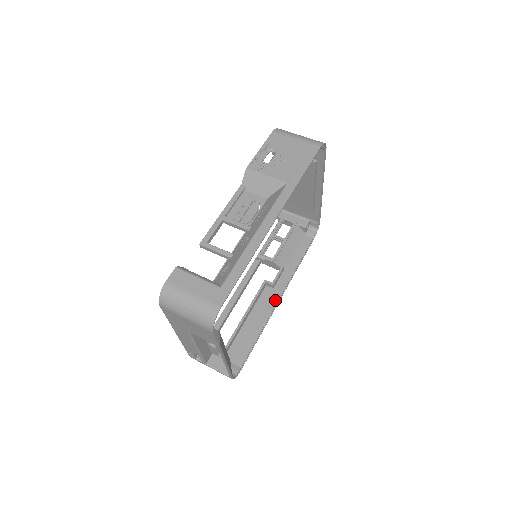
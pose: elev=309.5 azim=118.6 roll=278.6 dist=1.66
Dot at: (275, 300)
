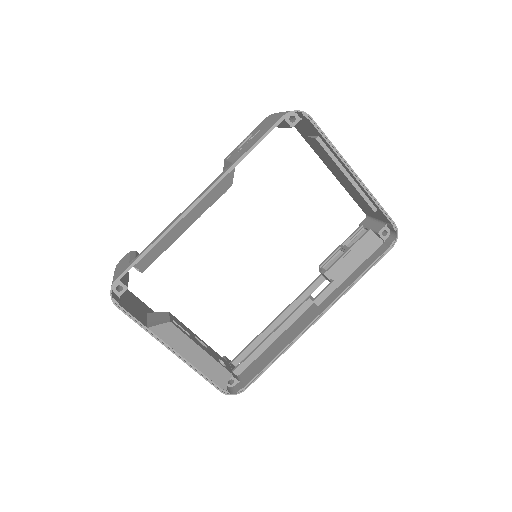
Dot at: (311, 319)
